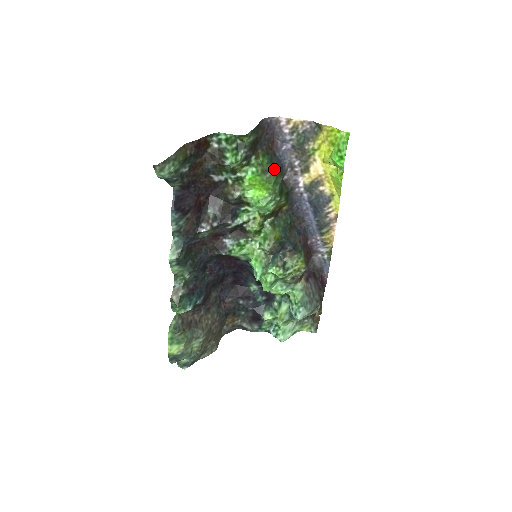
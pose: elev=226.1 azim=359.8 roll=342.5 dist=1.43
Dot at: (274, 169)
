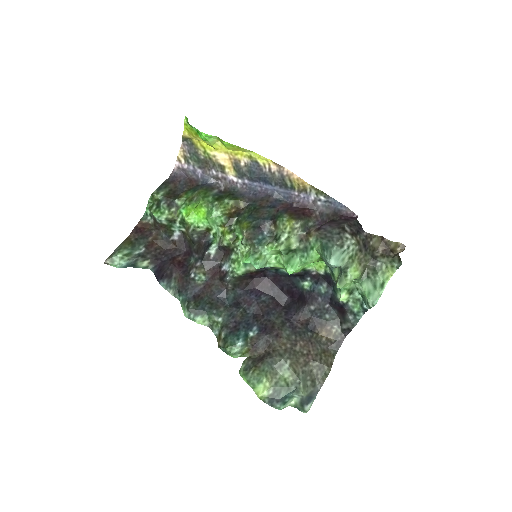
Dot at: (199, 192)
